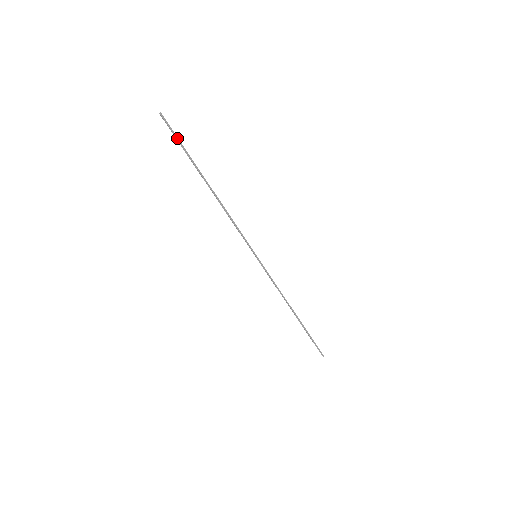
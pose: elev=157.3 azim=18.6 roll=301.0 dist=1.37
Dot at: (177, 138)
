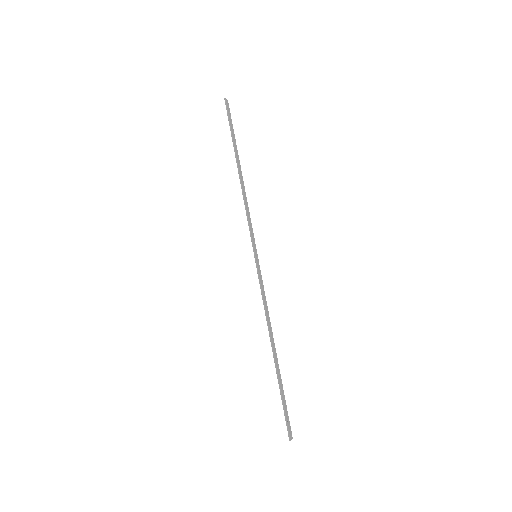
Dot at: (229, 120)
